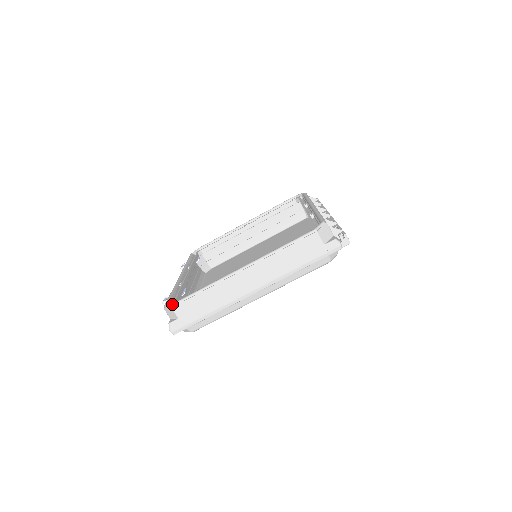
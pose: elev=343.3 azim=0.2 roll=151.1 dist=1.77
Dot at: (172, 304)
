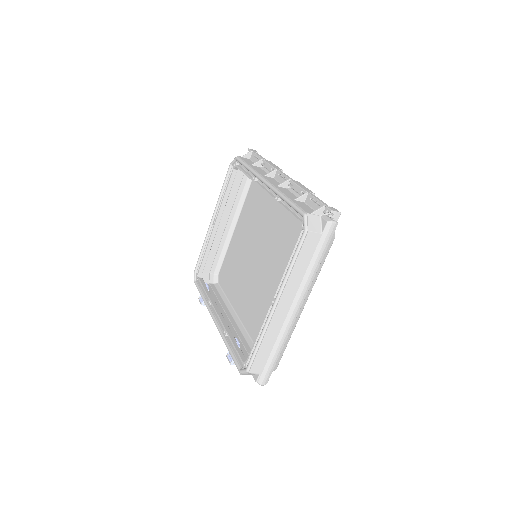
Dot at: (246, 370)
